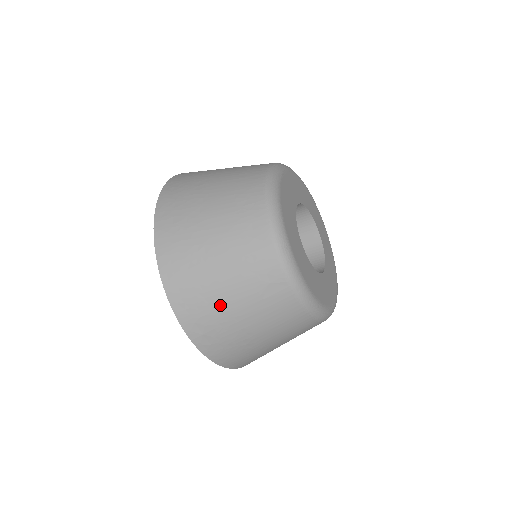
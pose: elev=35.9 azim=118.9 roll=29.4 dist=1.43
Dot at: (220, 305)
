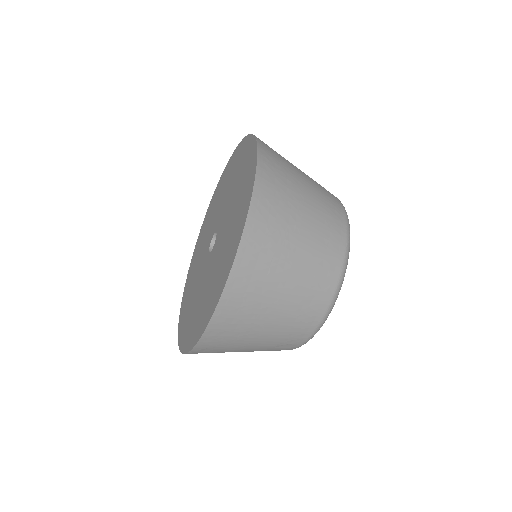
Dot at: (240, 345)
